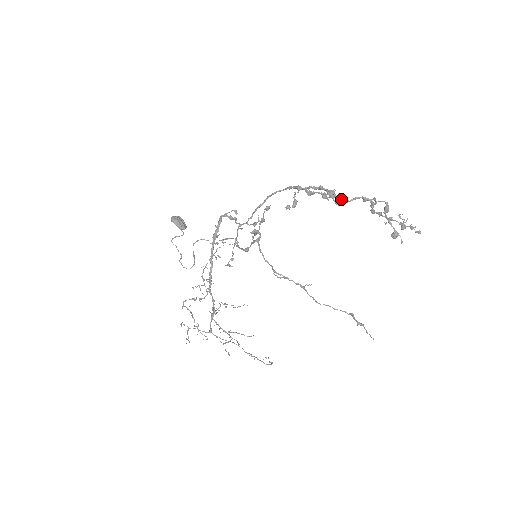
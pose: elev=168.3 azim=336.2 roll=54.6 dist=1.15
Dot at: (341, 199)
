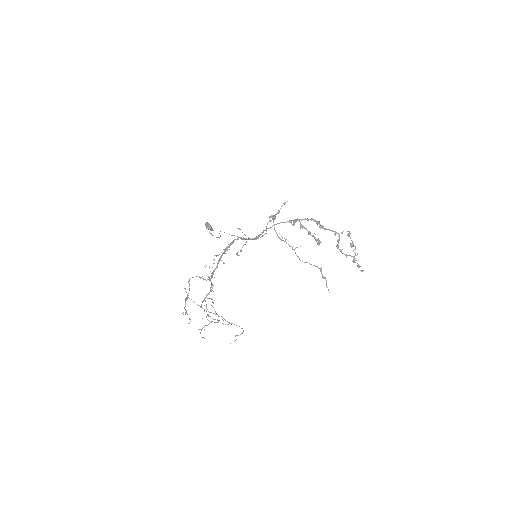
Dot at: (323, 226)
